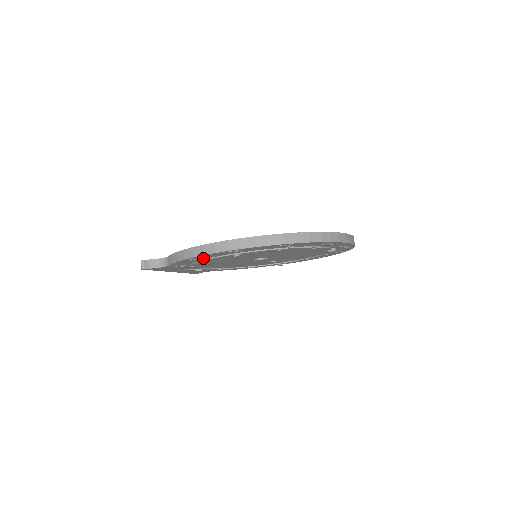
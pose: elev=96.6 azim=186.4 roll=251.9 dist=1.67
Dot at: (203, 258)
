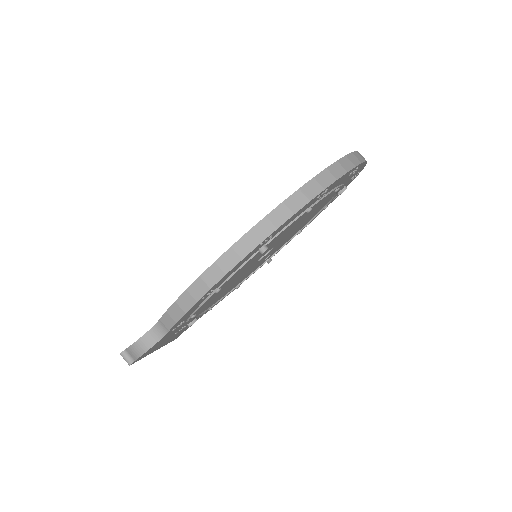
Dot at: (217, 286)
